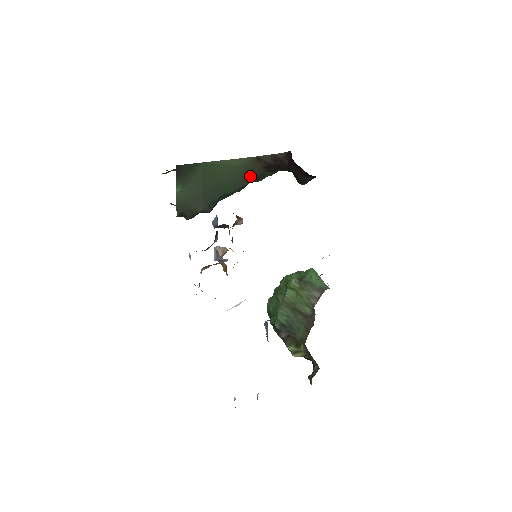
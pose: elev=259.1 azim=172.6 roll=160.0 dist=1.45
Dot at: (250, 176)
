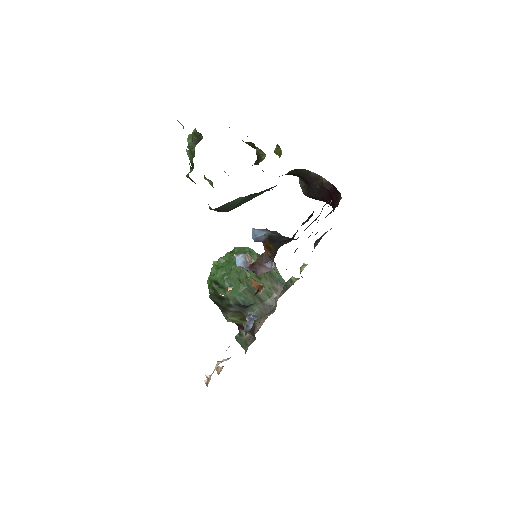
Dot at: occluded
